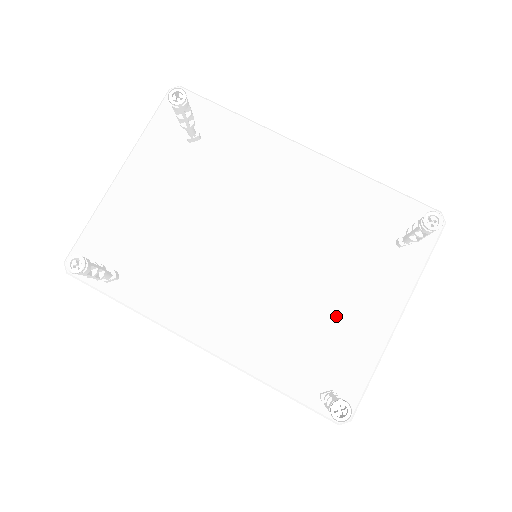
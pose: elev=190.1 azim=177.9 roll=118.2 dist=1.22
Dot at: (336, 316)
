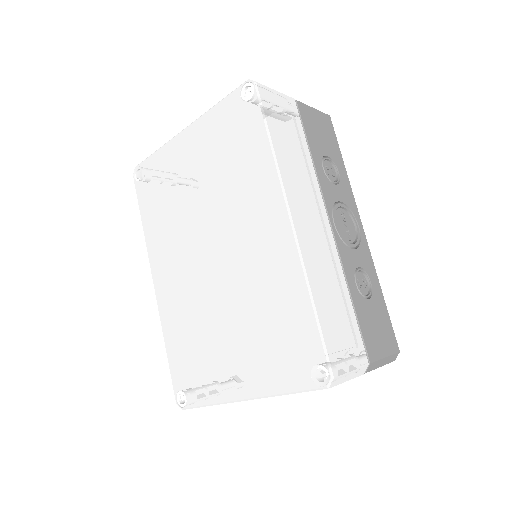
Dot at: (216, 353)
